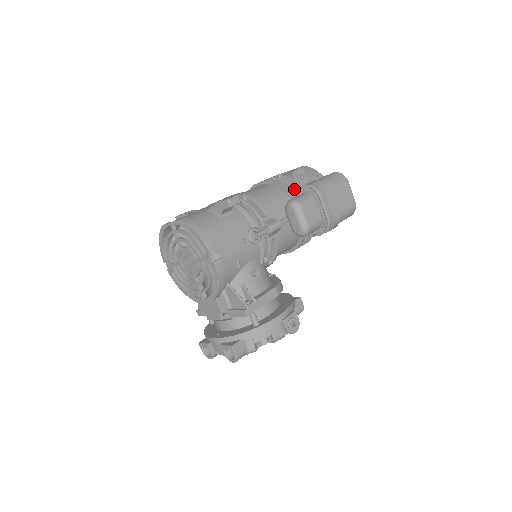
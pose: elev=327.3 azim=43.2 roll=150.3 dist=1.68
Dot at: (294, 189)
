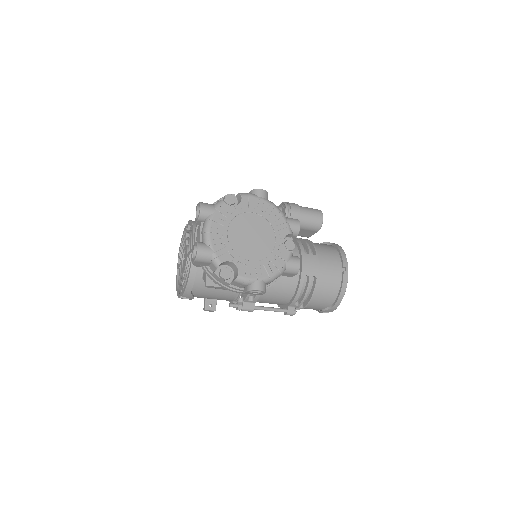
Dot at: occluded
